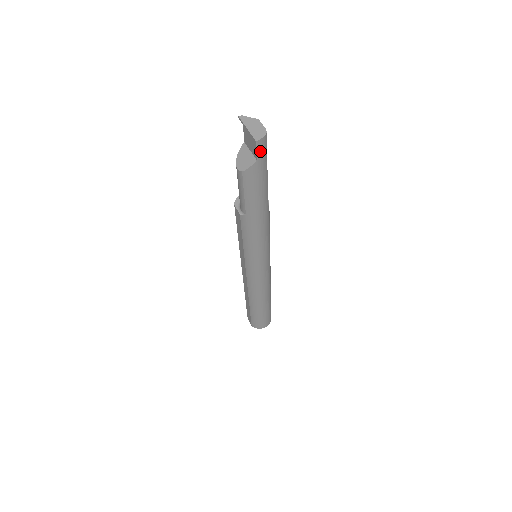
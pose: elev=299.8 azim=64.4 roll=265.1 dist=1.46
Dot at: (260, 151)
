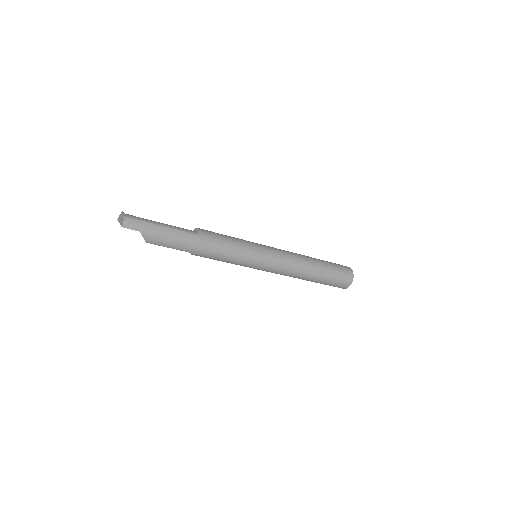
Dot at: (134, 227)
